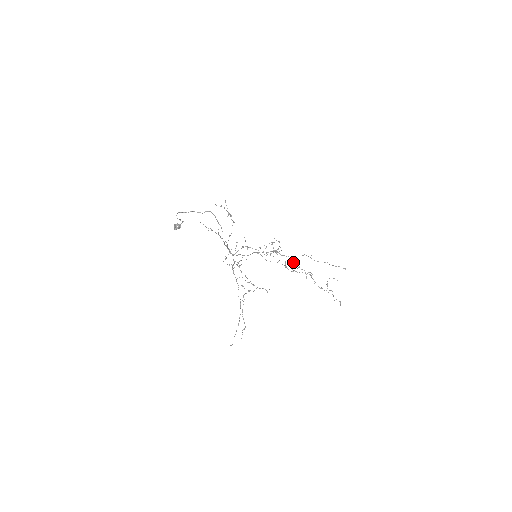
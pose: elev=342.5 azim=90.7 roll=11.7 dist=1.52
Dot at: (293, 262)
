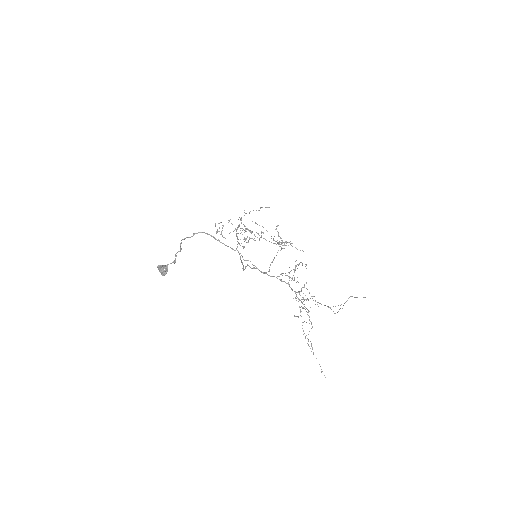
Dot at: occluded
